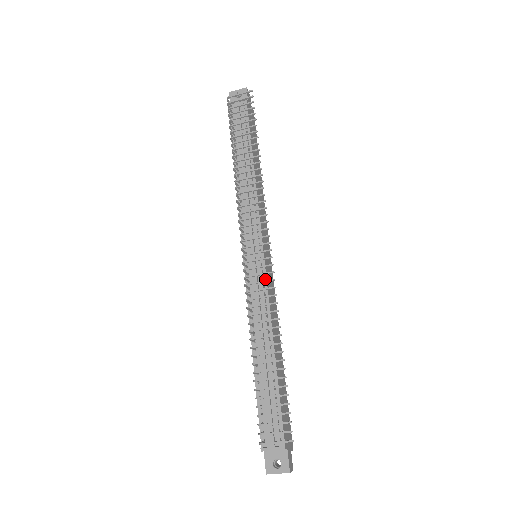
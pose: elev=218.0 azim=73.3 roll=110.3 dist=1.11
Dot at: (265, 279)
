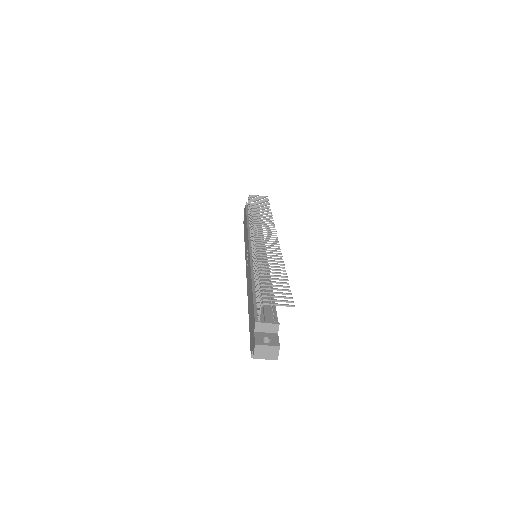
Dot at: occluded
